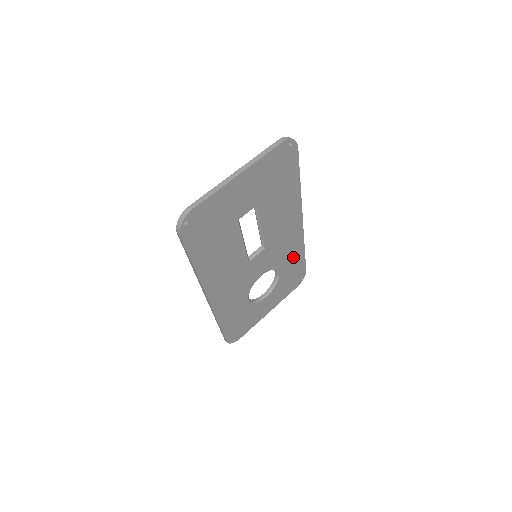
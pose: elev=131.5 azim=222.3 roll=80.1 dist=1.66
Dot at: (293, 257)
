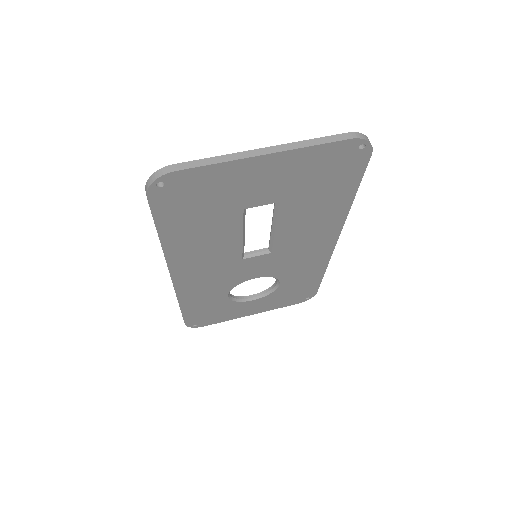
Dot at: (306, 274)
